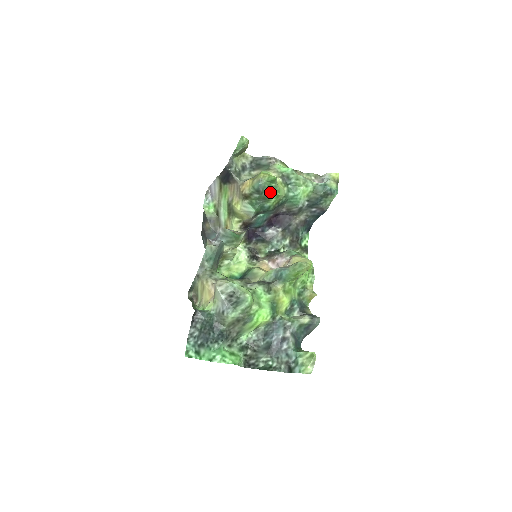
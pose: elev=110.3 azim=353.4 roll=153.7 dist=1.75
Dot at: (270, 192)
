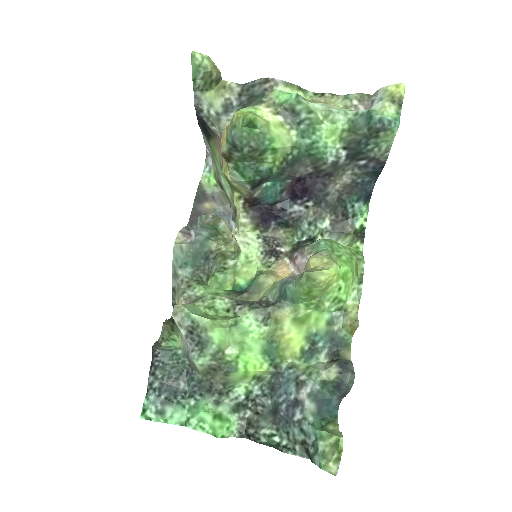
Dot at: (256, 145)
